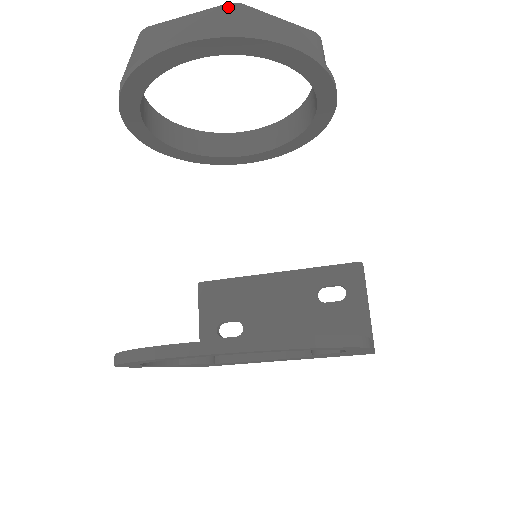
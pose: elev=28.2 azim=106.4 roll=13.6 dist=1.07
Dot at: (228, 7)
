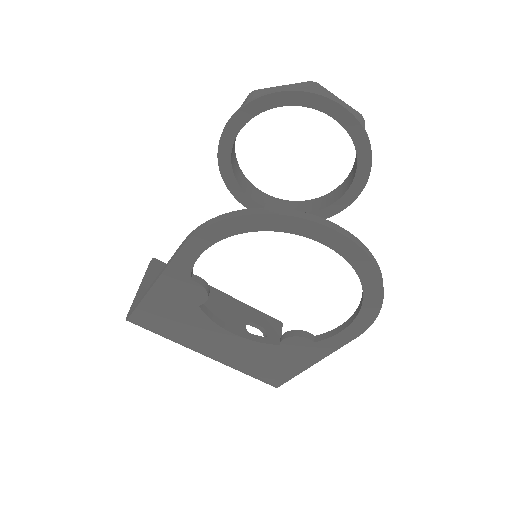
Dot at: (361, 115)
